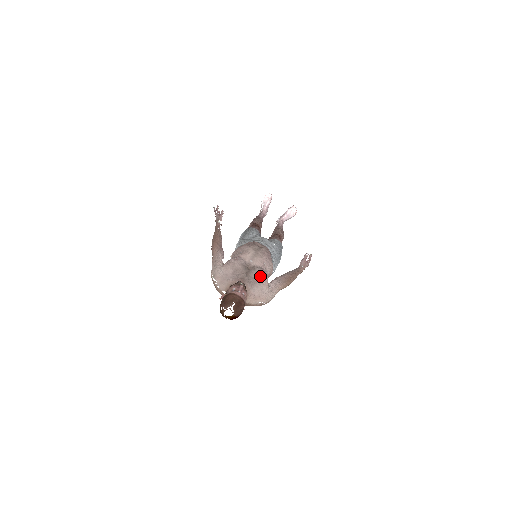
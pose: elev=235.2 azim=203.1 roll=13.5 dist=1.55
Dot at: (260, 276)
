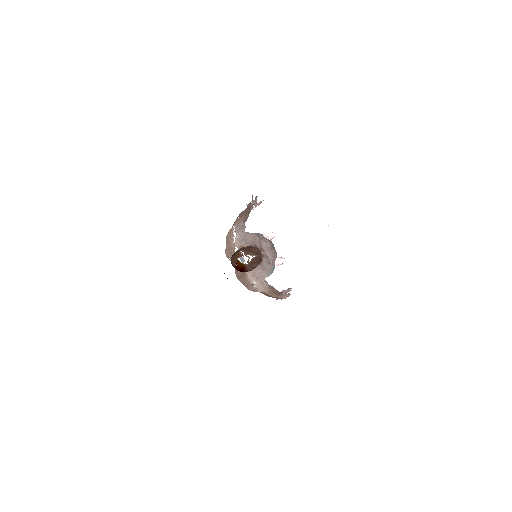
Dot at: (267, 264)
